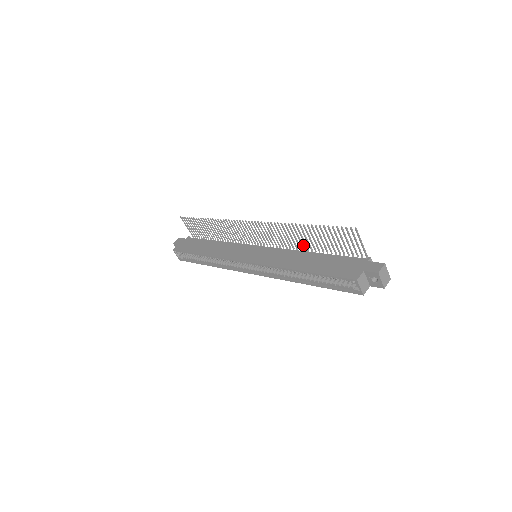
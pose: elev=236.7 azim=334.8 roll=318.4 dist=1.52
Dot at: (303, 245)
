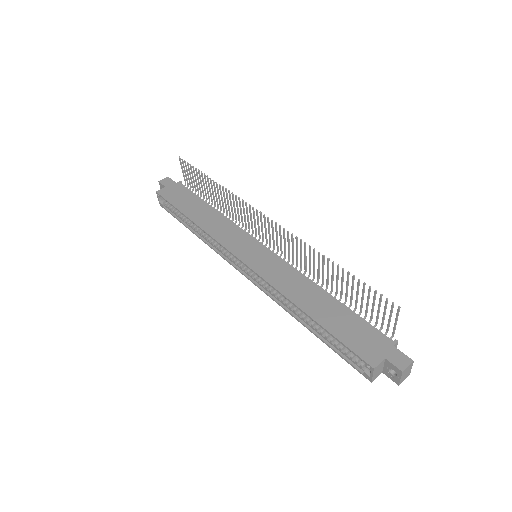
Dot at: (319, 276)
